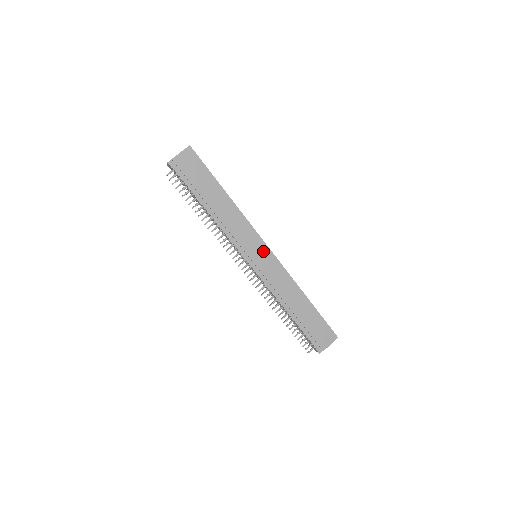
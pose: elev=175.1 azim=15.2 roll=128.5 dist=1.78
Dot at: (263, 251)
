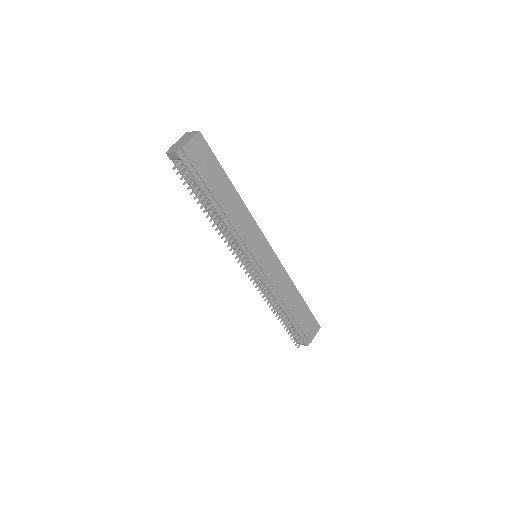
Dot at: (266, 250)
